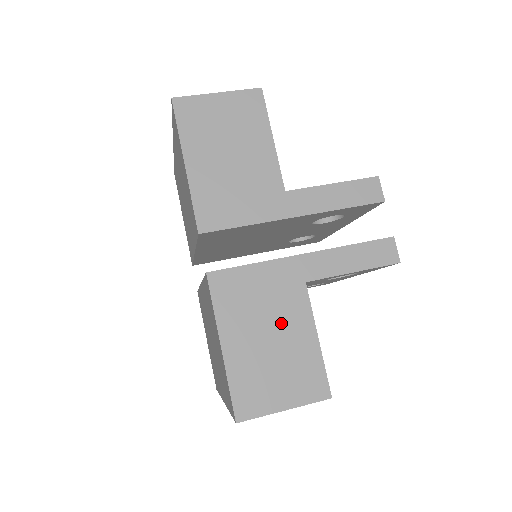
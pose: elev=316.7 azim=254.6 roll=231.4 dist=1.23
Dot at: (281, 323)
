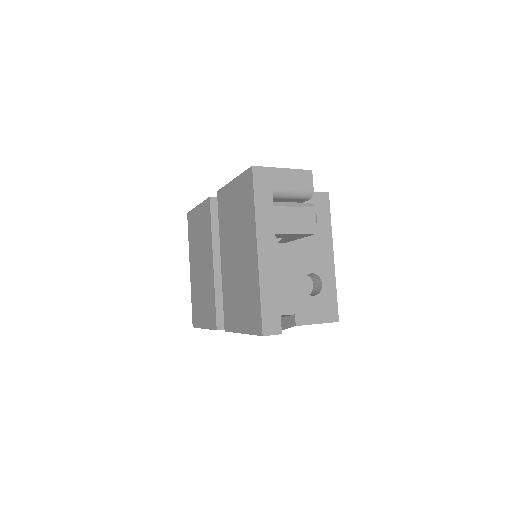
Dot at: occluded
